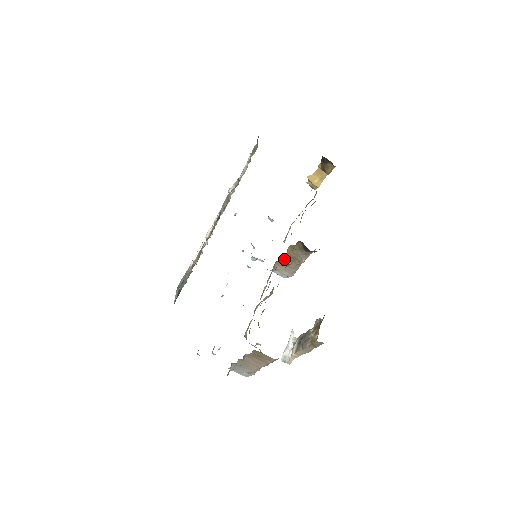
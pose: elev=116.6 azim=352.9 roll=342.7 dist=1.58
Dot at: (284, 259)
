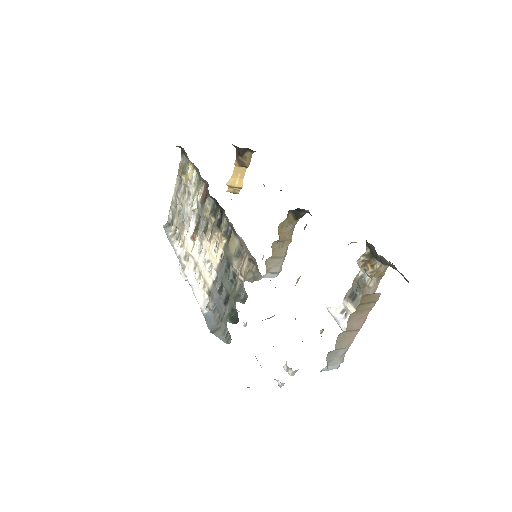
Dot at: (274, 250)
